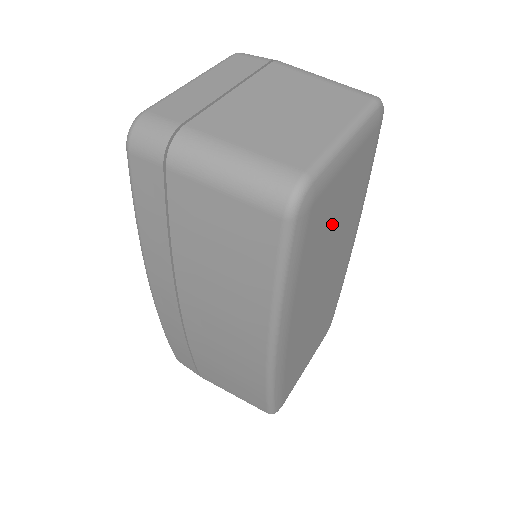
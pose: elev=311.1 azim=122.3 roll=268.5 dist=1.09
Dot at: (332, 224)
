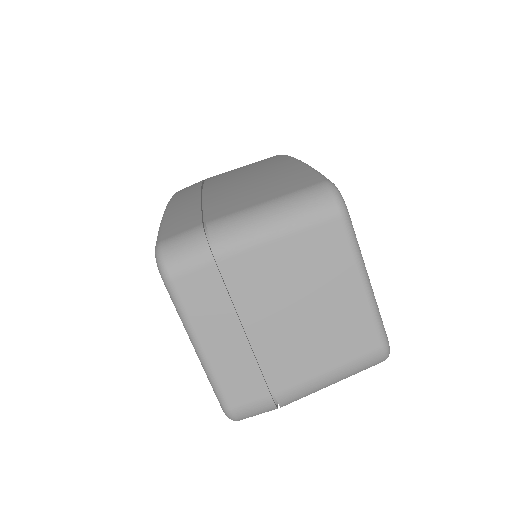
Dot at: occluded
